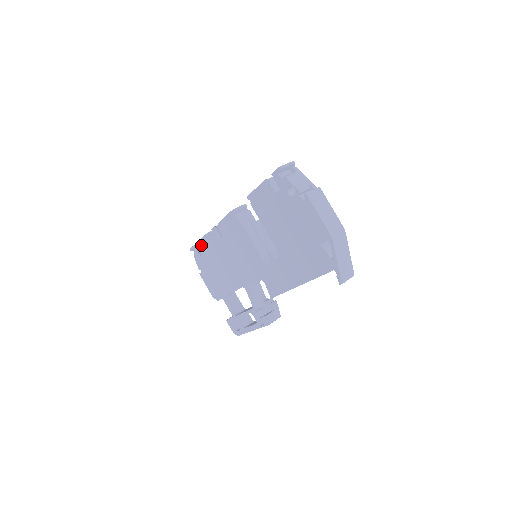
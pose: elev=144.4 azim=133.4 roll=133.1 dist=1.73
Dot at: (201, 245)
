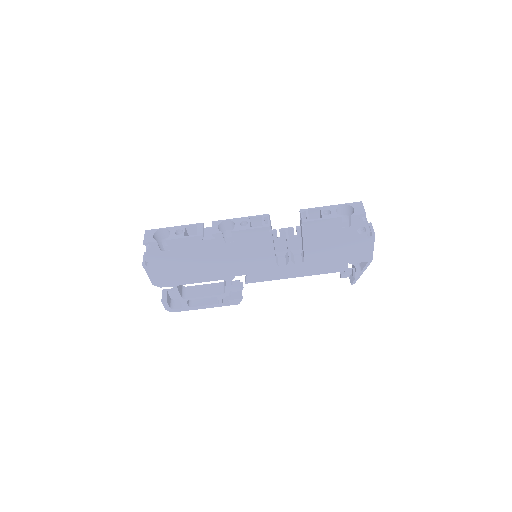
Dot at: (175, 243)
